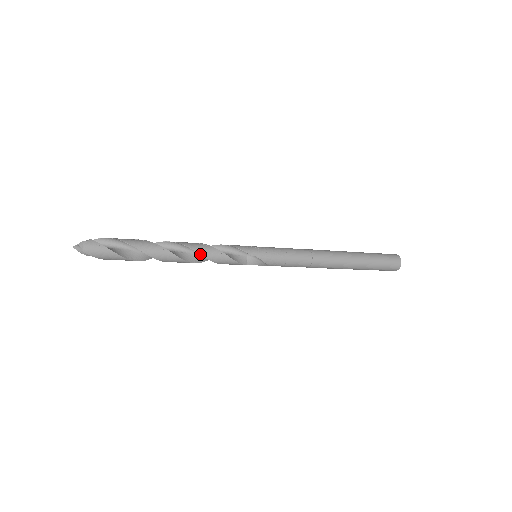
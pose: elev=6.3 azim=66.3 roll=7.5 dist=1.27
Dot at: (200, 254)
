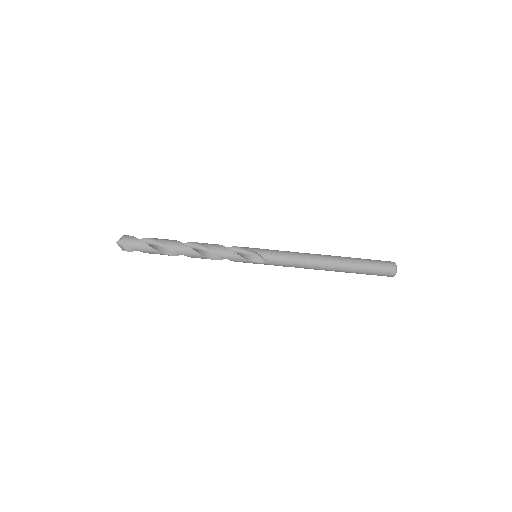
Dot at: (207, 247)
